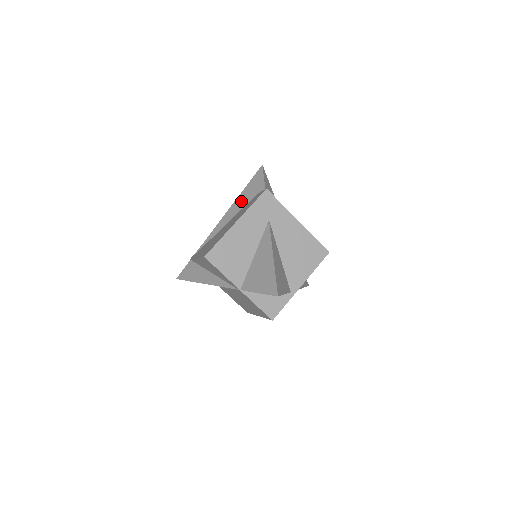
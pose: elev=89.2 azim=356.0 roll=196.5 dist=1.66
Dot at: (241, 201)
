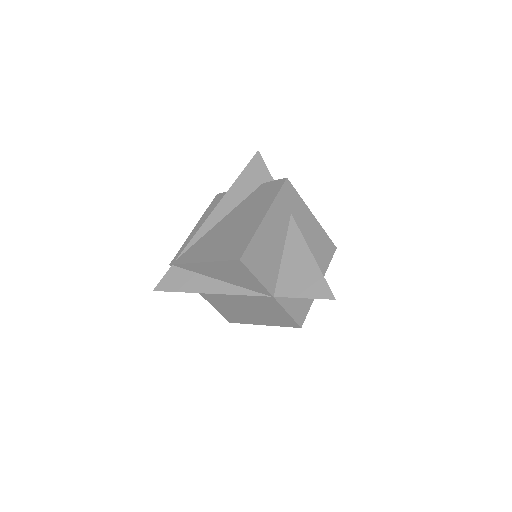
Dot at: (238, 192)
